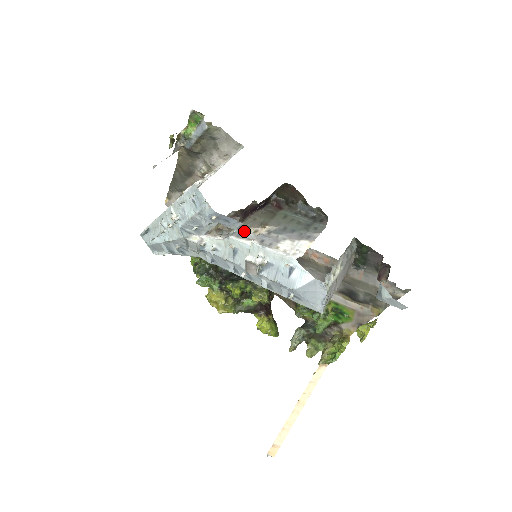
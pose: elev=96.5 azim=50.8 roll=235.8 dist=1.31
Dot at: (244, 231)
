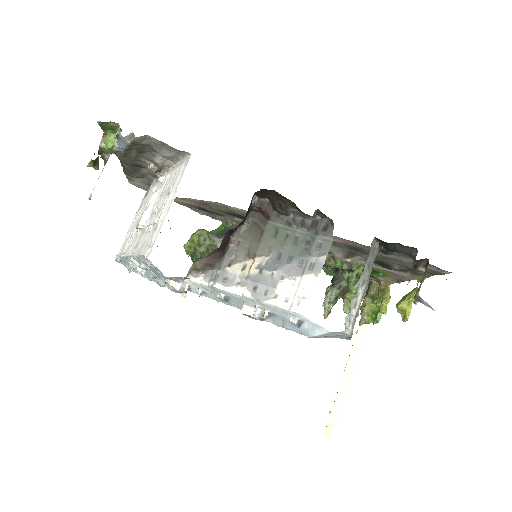
Dot at: (229, 272)
